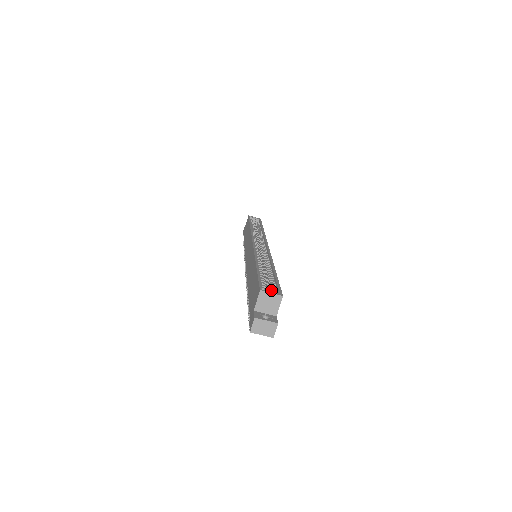
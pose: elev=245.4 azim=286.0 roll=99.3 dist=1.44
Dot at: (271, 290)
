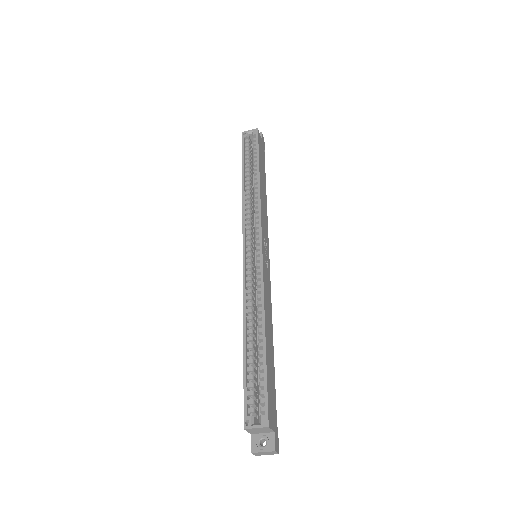
Dot at: (260, 403)
